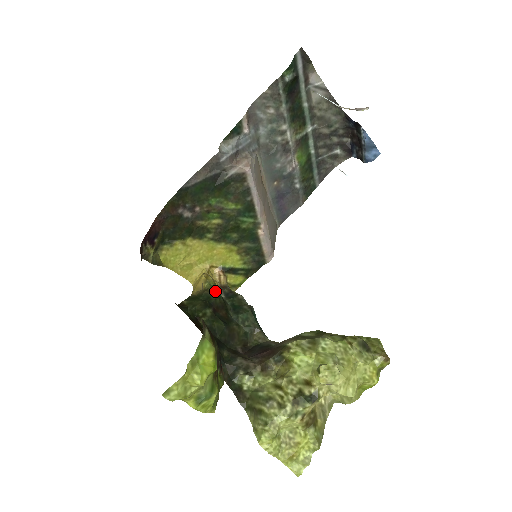
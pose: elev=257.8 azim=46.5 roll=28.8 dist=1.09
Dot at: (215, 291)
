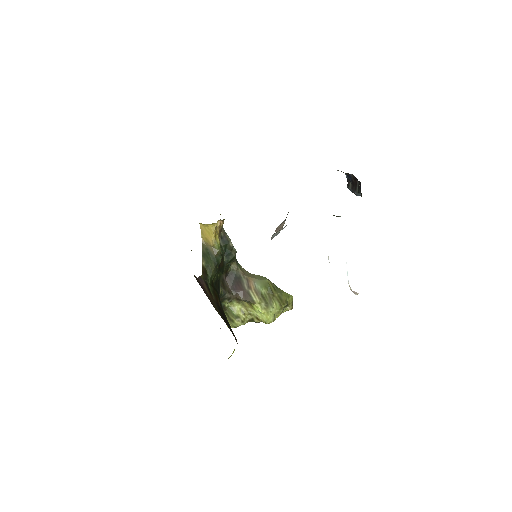
Dot at: (221, 254)
